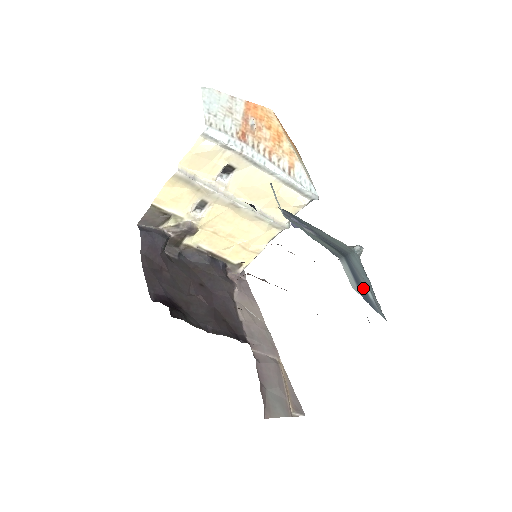
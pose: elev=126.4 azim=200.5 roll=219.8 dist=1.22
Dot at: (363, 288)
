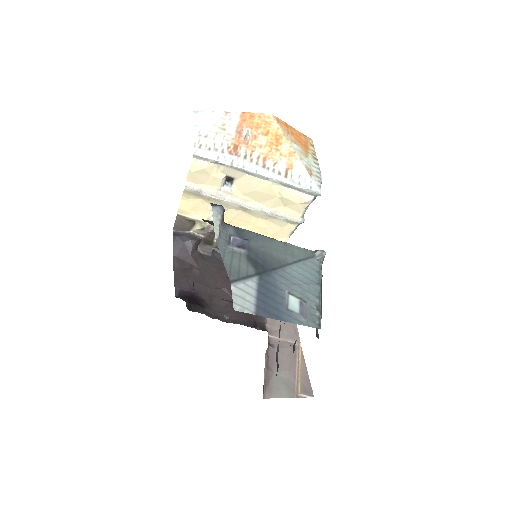
Dot at: (279, 302)
